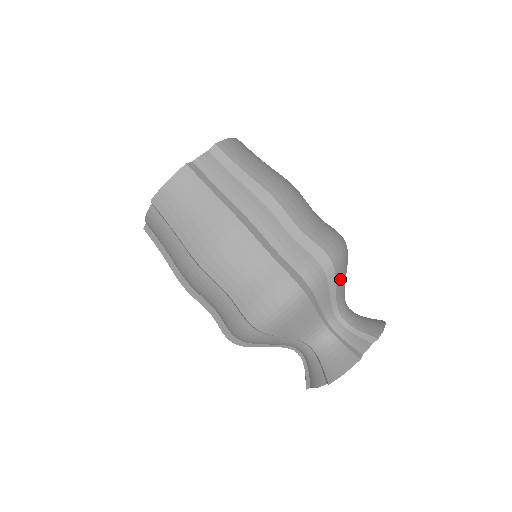
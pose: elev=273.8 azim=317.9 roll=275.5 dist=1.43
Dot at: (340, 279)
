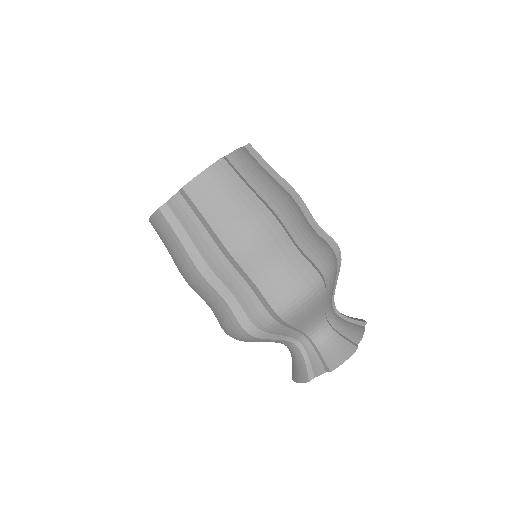
Dot at: (300, 321)
